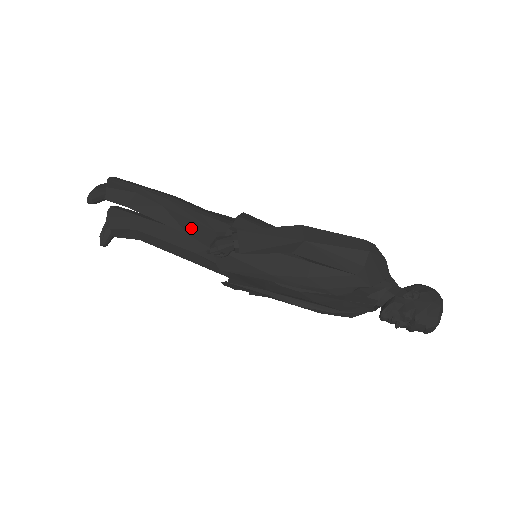
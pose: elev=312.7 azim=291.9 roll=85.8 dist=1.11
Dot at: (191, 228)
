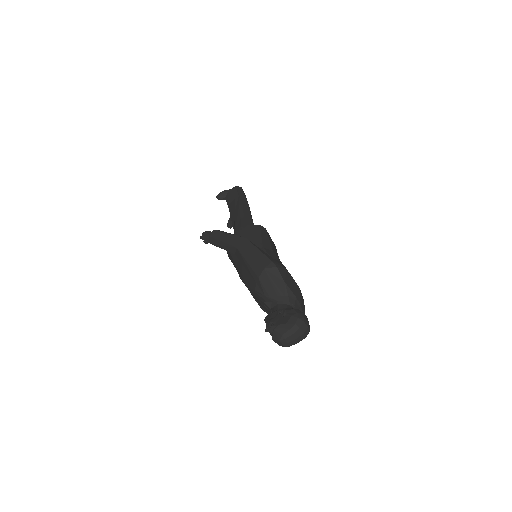
Dot at: (234, 226)
